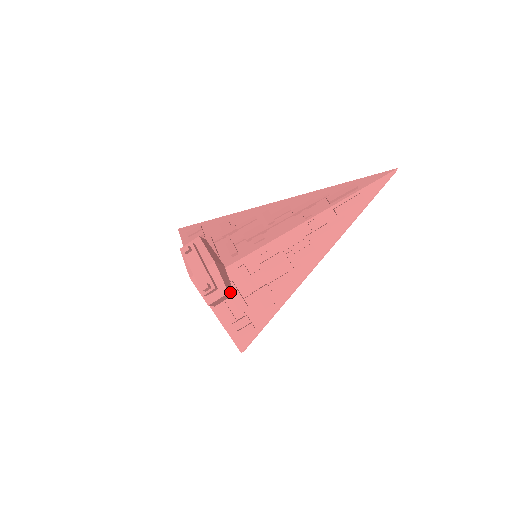
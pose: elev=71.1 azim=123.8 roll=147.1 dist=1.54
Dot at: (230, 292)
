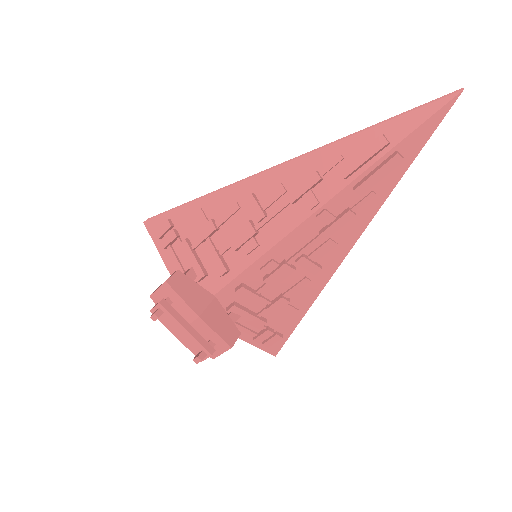
Dot at: (234, 341)
